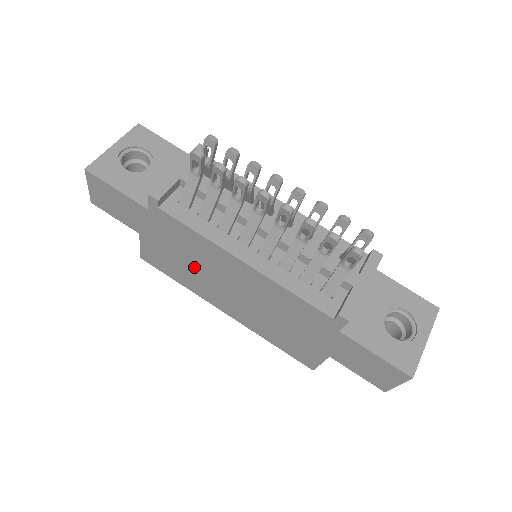
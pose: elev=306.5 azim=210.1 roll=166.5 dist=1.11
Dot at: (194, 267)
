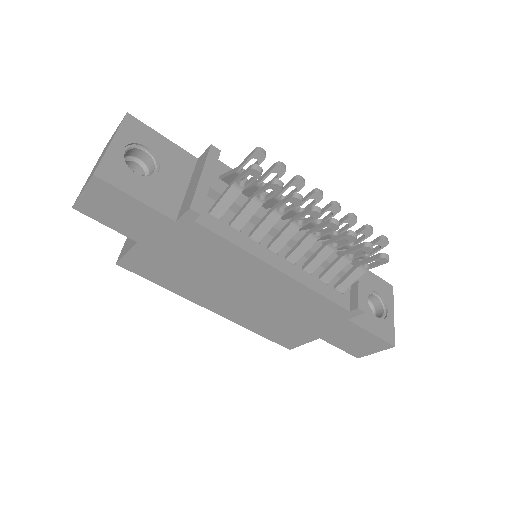
Dot at: (201, 273)
